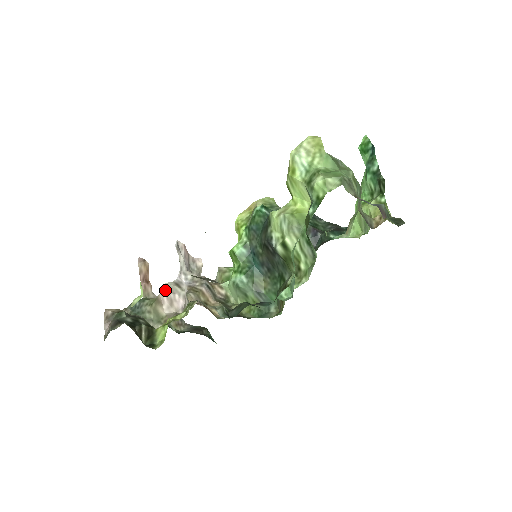
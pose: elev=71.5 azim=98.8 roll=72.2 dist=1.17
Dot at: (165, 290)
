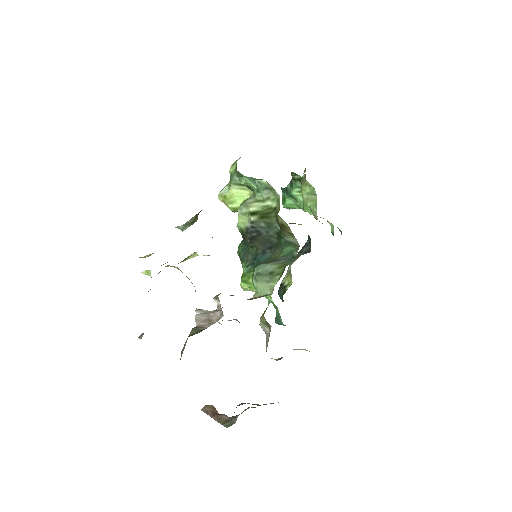
Dot at: (198, 320)
